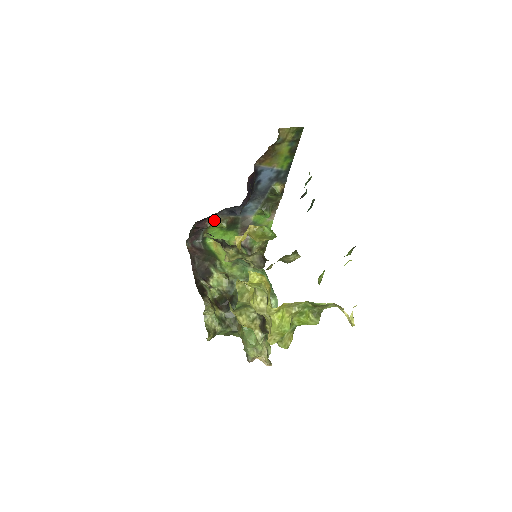
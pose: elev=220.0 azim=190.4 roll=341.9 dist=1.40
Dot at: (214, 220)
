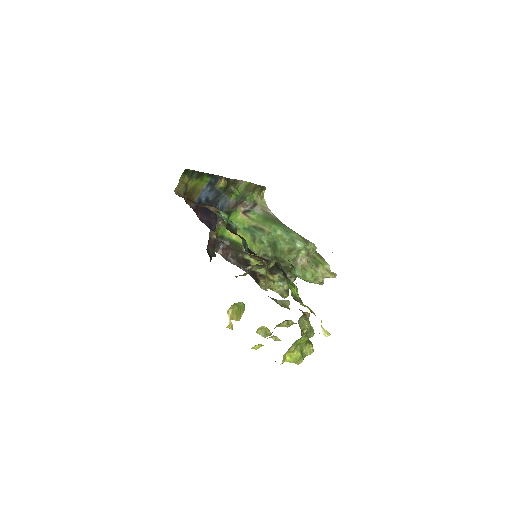
Dot at: (214, 232)
